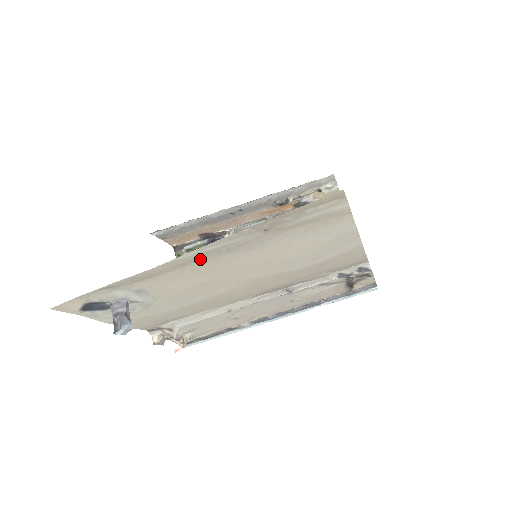
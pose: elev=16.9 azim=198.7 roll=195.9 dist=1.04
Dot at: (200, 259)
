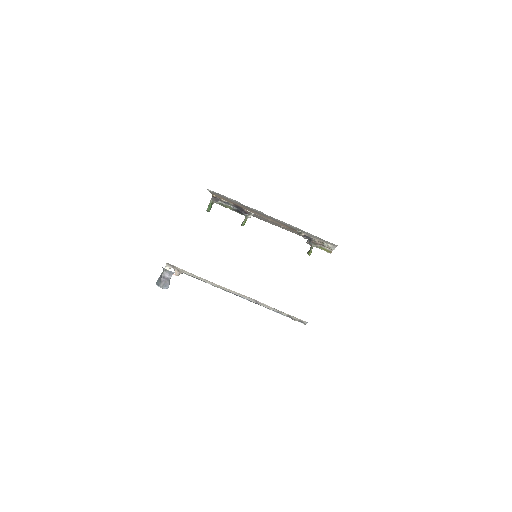
Dot at: occluded
